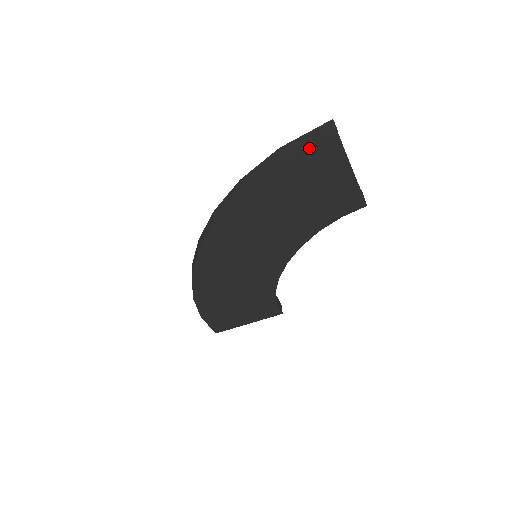
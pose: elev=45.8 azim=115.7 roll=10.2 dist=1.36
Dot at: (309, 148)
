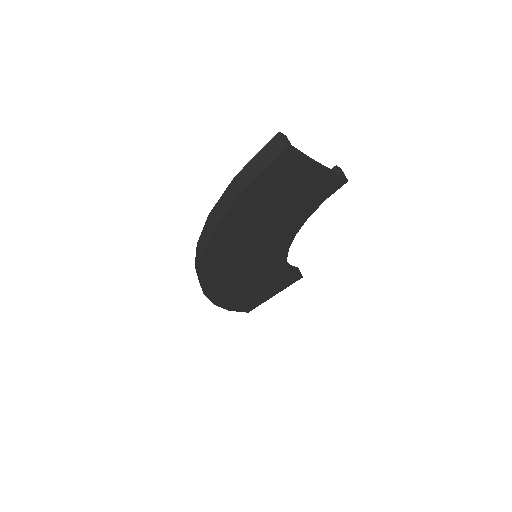
Dot at: (265, 172)
